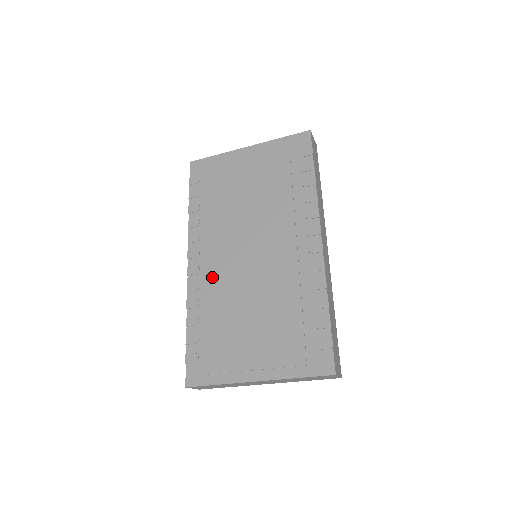
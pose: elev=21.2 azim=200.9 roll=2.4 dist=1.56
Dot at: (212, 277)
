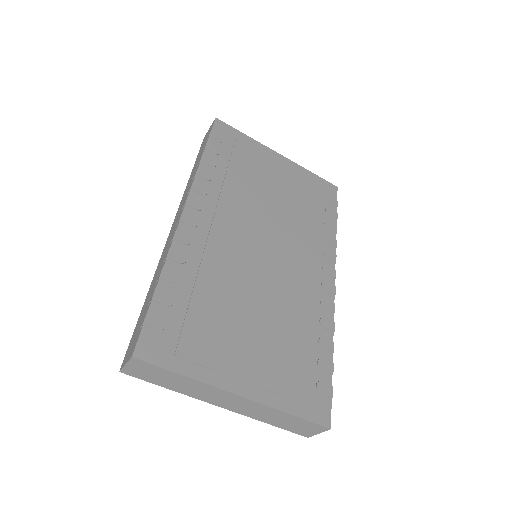
Dot at: (212, 243)
